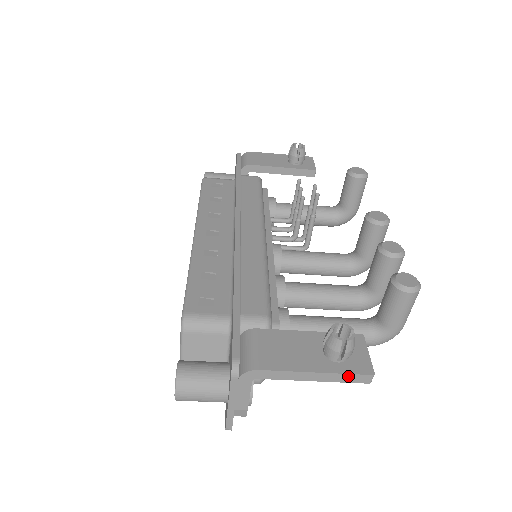
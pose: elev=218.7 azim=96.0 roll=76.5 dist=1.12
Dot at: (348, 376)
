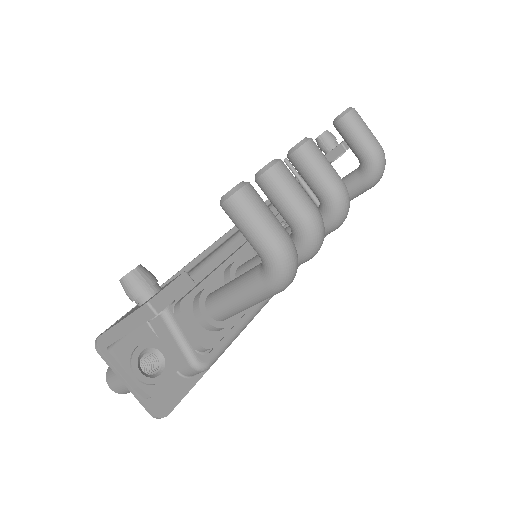
Dot at: (137, 315)
